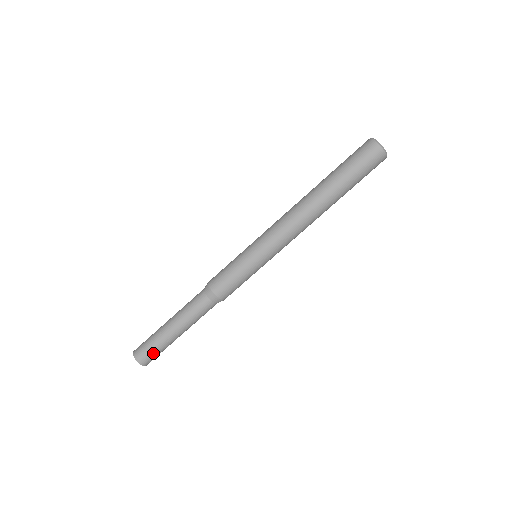
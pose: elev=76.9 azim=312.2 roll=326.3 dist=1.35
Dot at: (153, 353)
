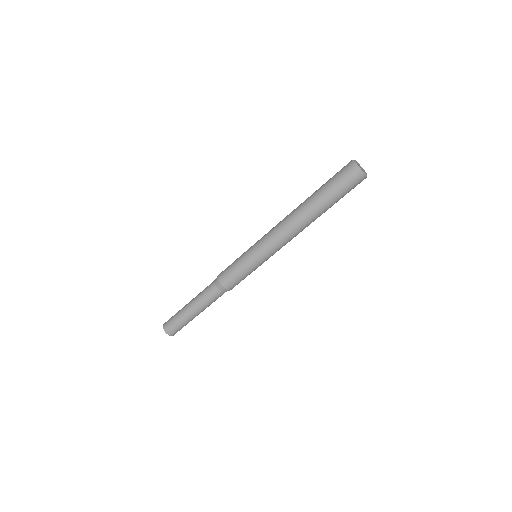
Dot at: occluded
